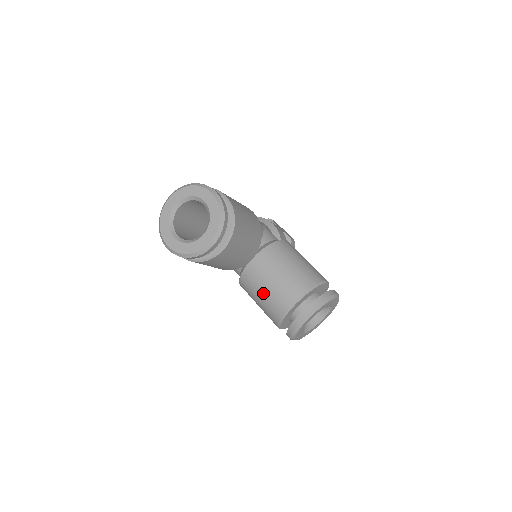
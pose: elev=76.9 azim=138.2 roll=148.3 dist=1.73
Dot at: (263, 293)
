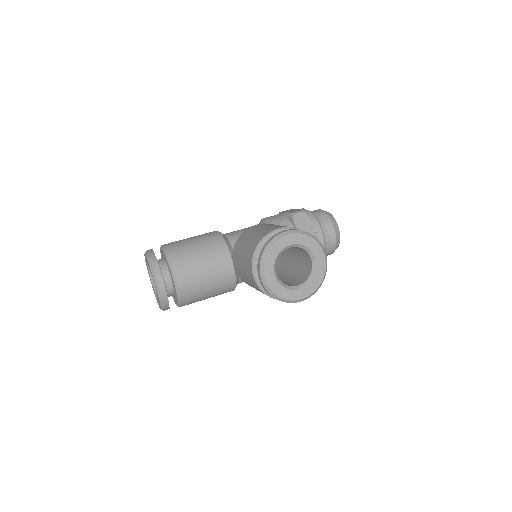
Dot at: occluded
